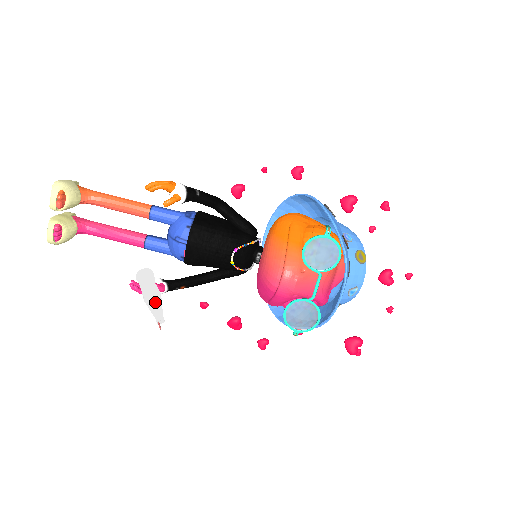
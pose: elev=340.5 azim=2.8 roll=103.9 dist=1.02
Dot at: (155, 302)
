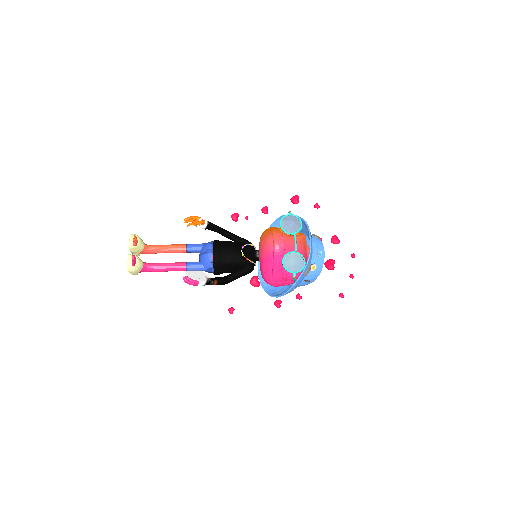
Dot at: (202, 272)
